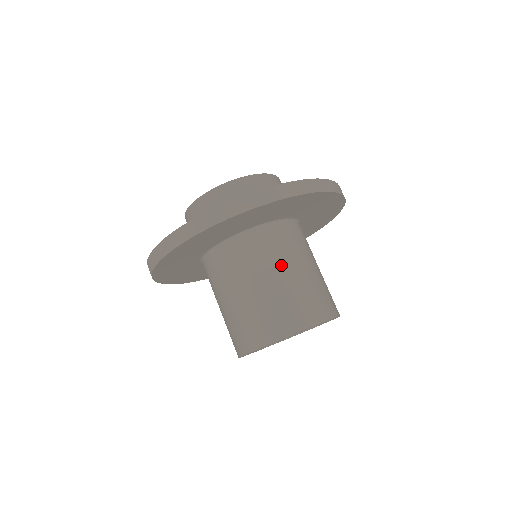
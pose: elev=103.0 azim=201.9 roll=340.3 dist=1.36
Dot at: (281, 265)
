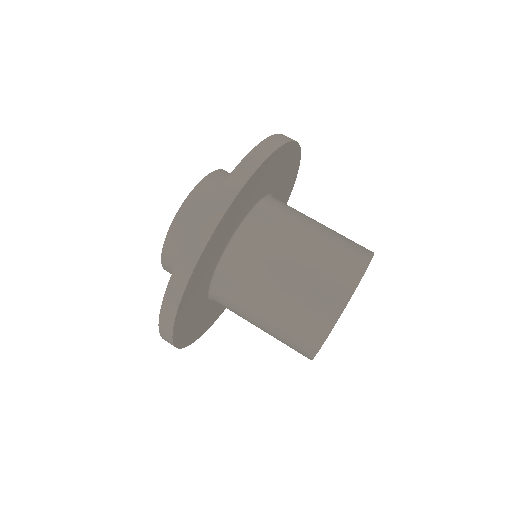
Dot at: (283, 255)
